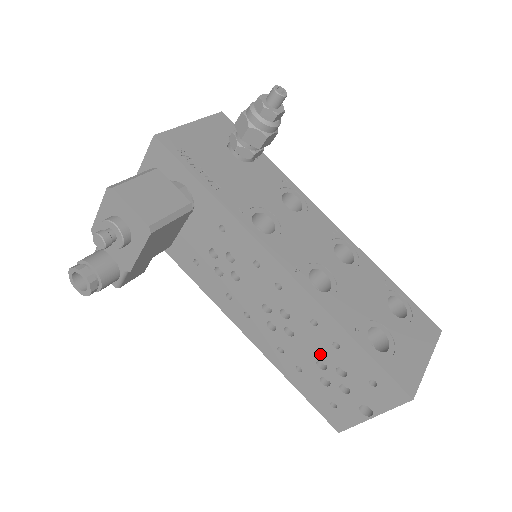
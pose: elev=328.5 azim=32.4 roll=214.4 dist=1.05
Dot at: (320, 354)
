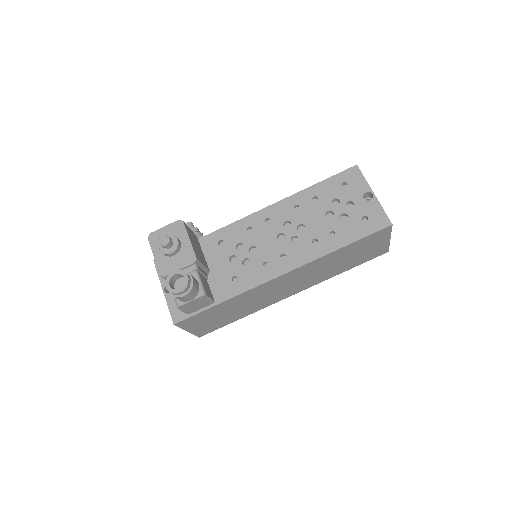
Dot at: (320, 212)
